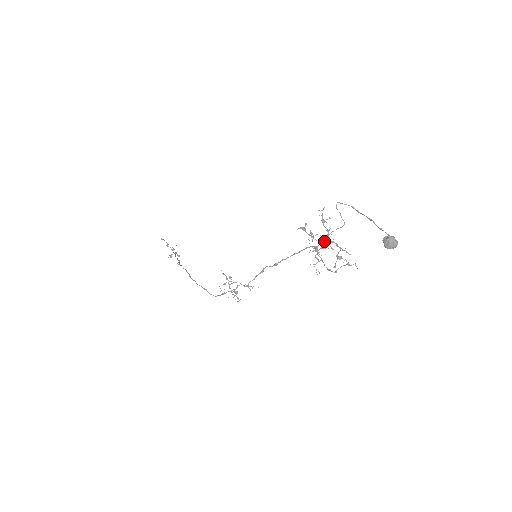
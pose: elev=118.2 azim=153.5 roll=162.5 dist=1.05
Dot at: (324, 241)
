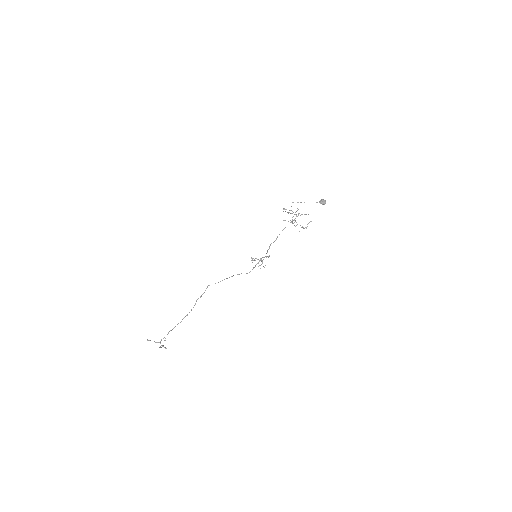
Dot at: occluded
